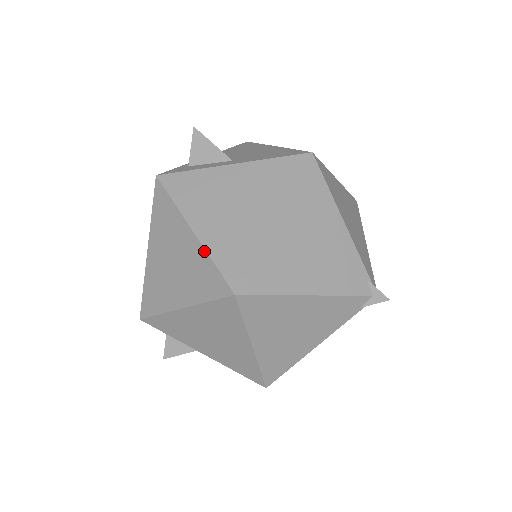
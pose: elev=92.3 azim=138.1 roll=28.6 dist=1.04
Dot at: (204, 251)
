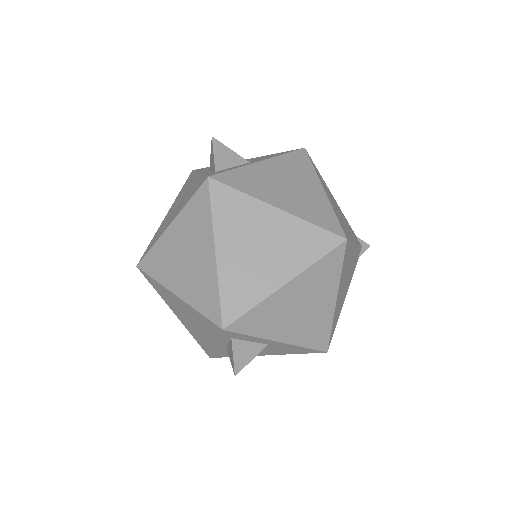
Dot at: (300, 220)
